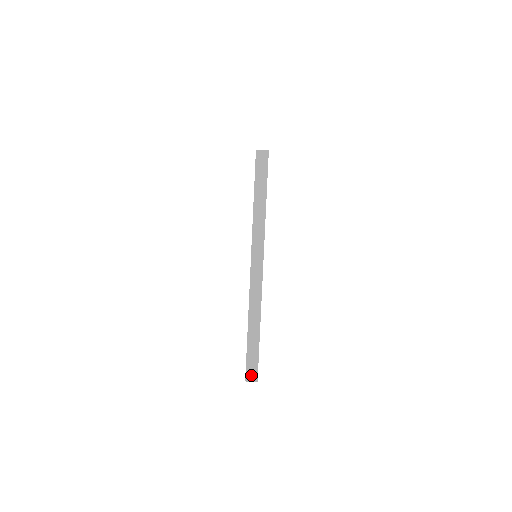
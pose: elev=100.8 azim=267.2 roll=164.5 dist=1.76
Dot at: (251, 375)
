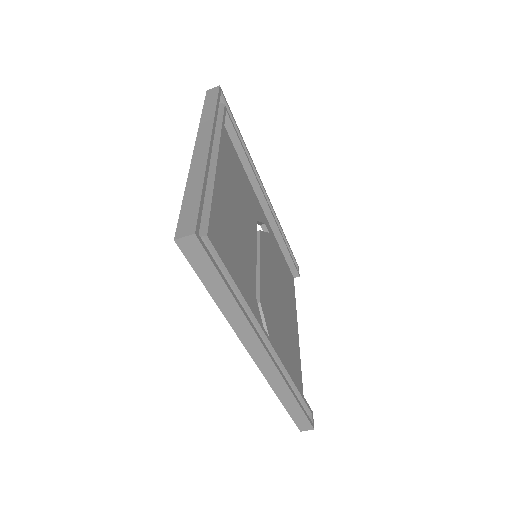
Dot at: (304, 427)
